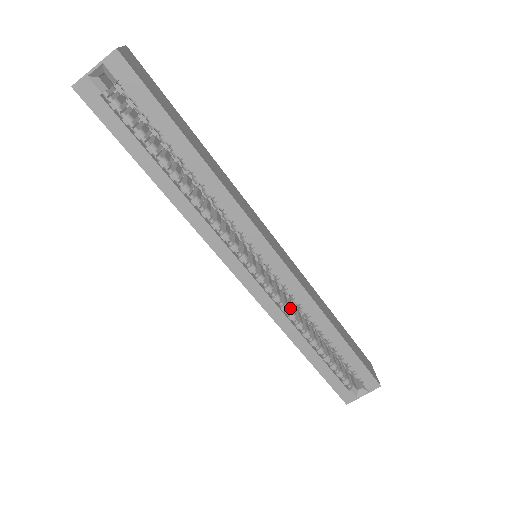
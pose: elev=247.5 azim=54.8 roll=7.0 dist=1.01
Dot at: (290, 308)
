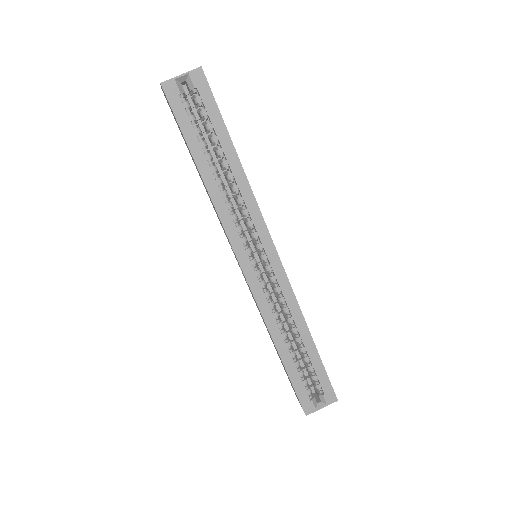
Dot at: (275, 308)
